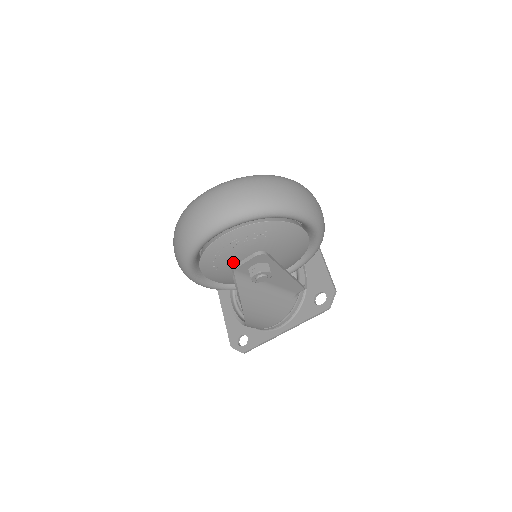
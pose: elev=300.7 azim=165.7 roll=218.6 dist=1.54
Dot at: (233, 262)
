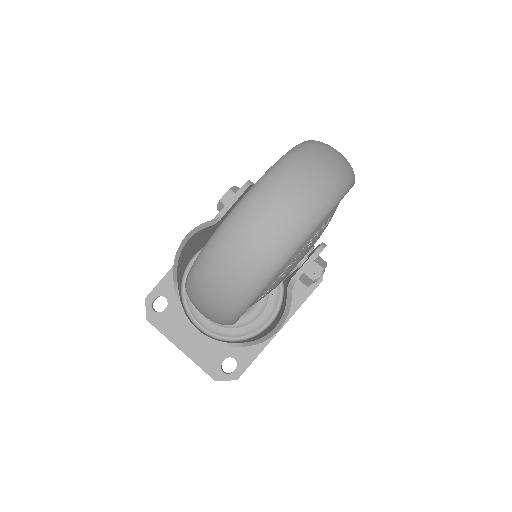
Dot at: occluded
